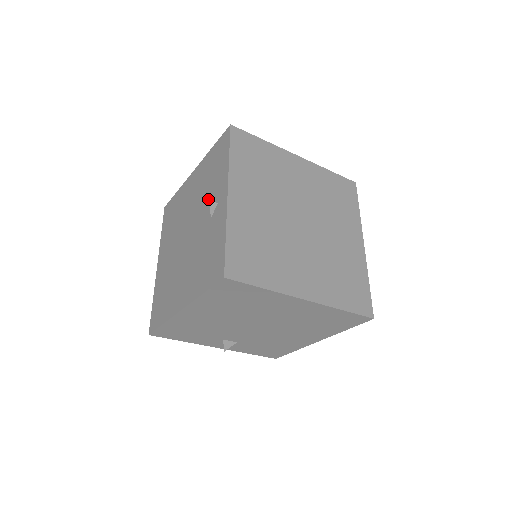
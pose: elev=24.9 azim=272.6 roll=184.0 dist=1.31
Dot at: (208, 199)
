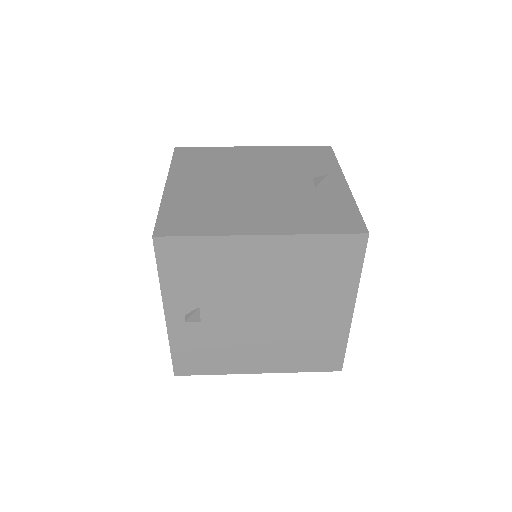
Dot at: (303, 174)
